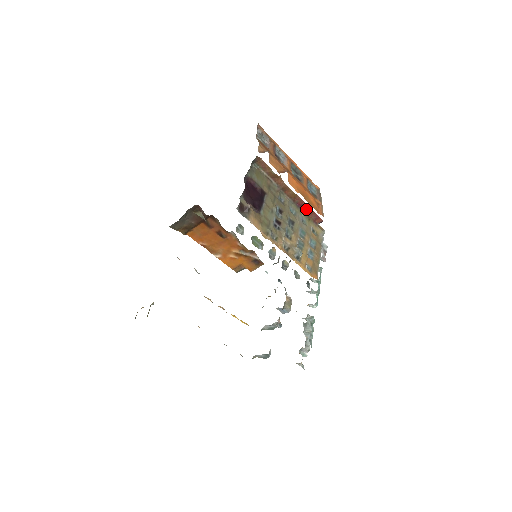
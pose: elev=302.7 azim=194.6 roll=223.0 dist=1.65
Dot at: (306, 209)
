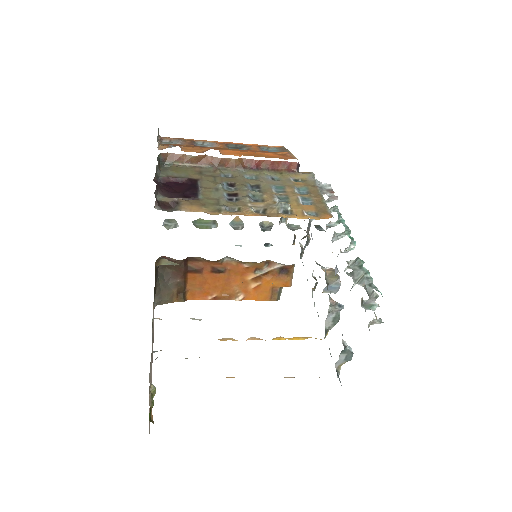
Dot at: (267, 165)
